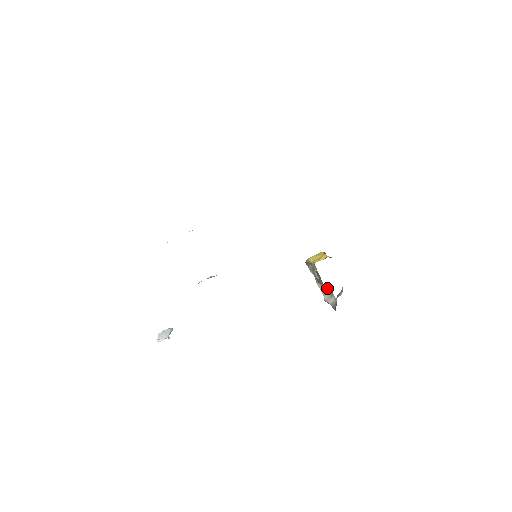
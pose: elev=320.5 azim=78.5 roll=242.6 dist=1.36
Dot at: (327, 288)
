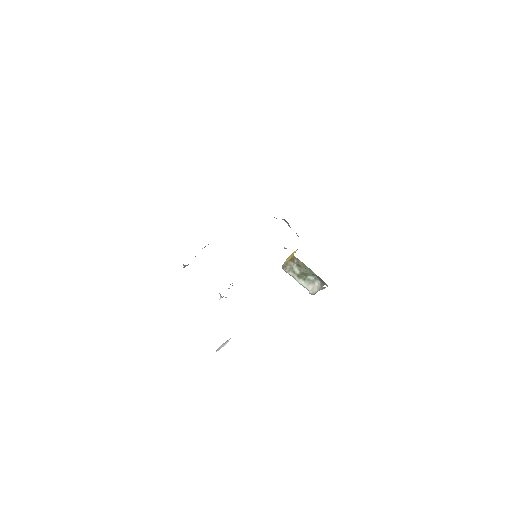
Dot at: (309, 276)
